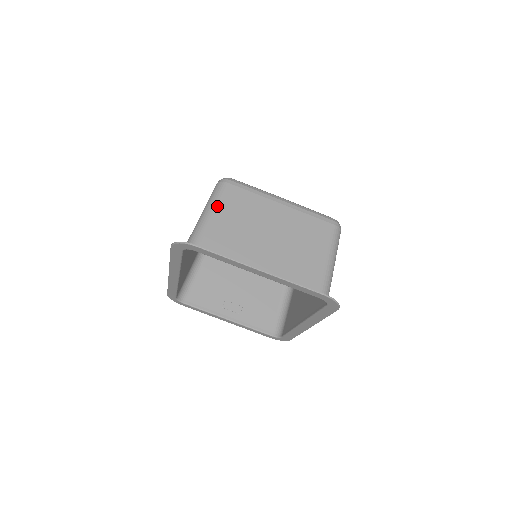
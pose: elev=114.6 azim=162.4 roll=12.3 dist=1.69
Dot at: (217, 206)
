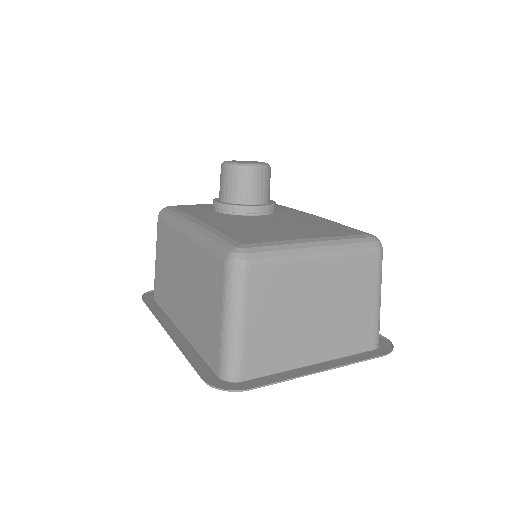
Dot at: (245, 310)
